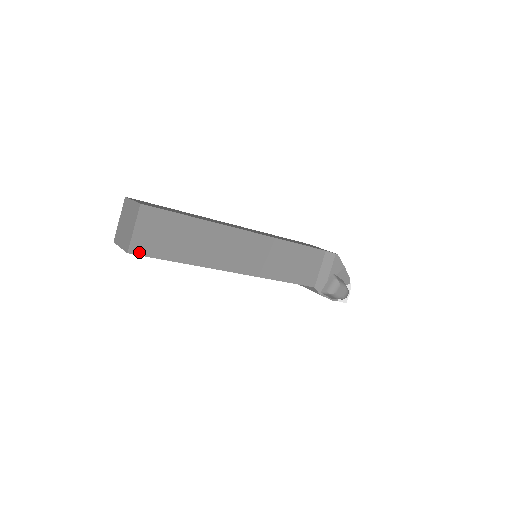
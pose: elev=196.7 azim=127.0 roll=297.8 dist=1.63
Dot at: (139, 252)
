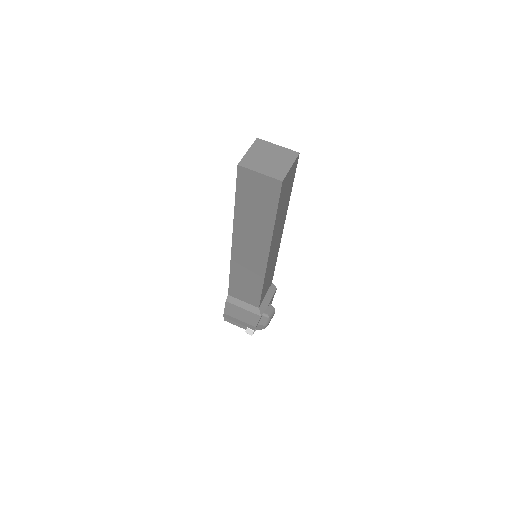
Dot at: (282, 187)
